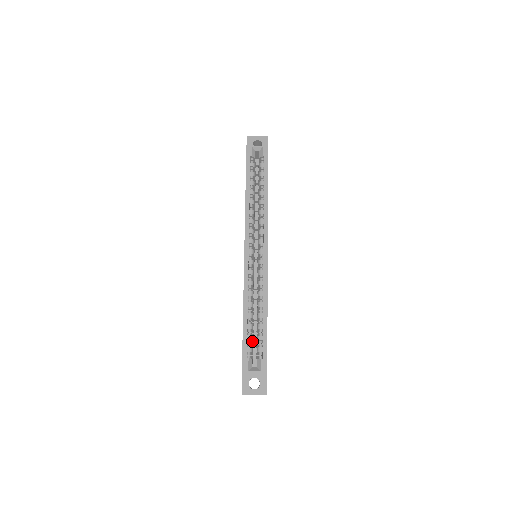
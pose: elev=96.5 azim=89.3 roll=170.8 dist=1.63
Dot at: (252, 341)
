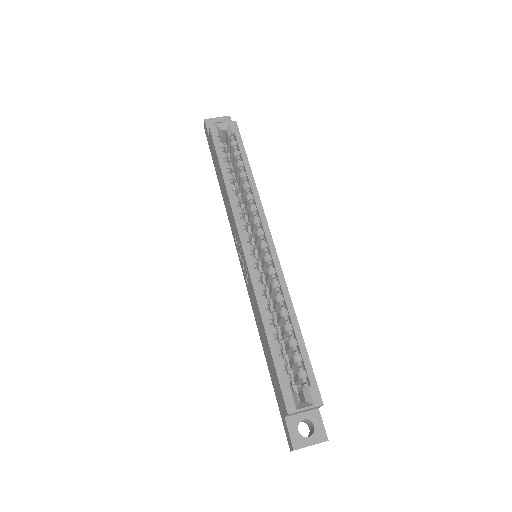
Dot at: (286, 367)
